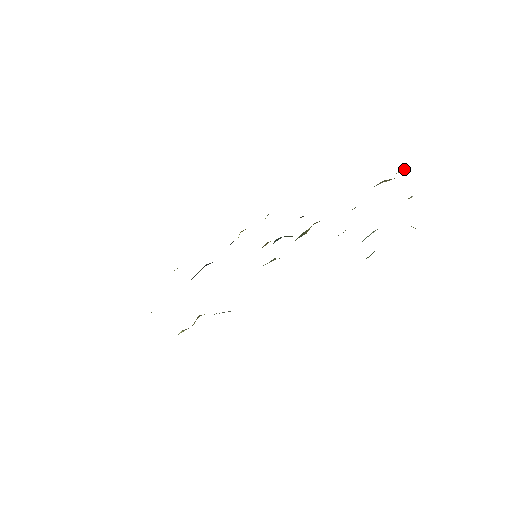
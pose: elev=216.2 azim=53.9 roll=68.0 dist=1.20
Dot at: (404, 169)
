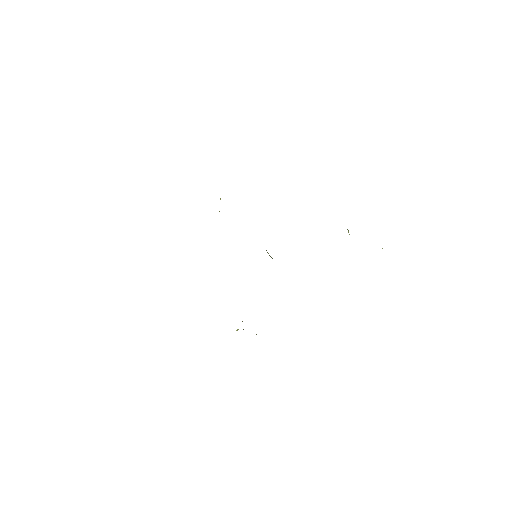
Dot at: occluded
